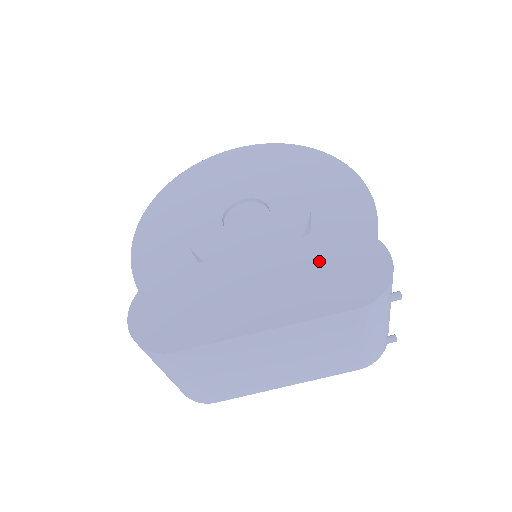
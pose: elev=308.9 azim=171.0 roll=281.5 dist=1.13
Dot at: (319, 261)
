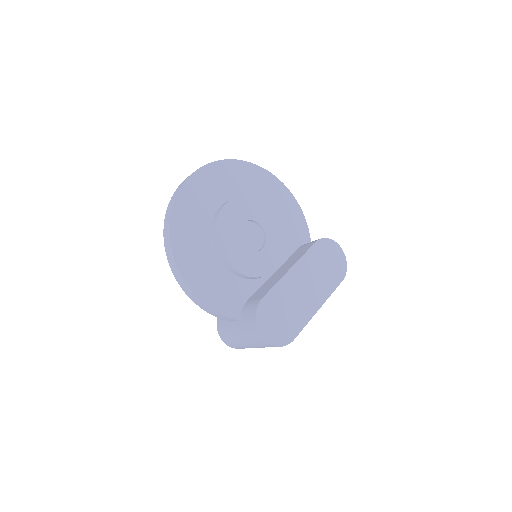
Dot at: (320, 262)
